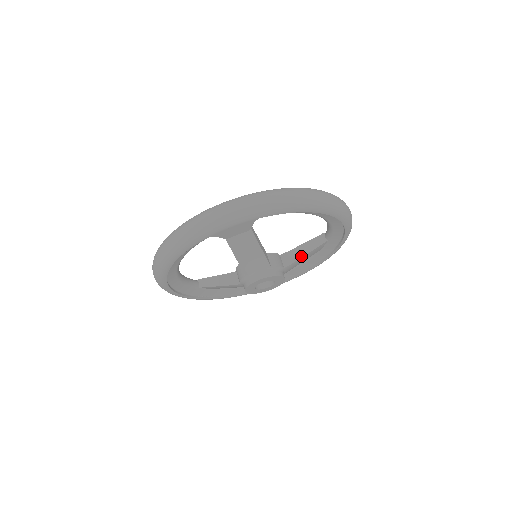
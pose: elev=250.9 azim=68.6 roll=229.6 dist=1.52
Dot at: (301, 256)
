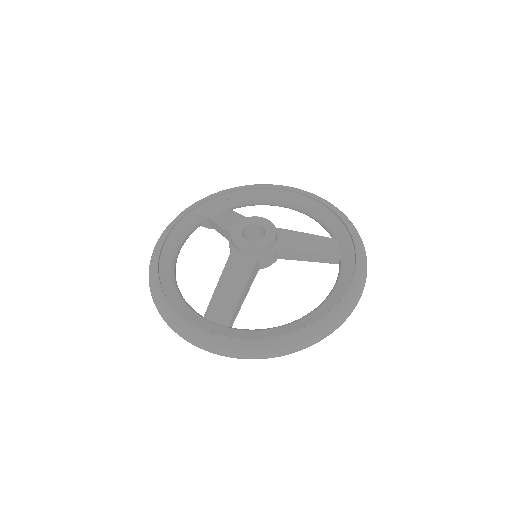
Dot at: (298, 233)
